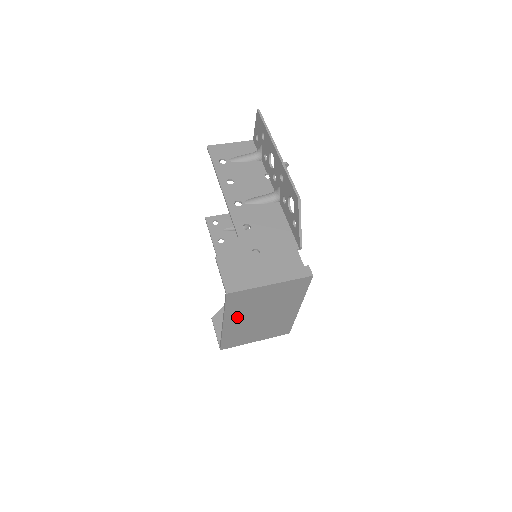
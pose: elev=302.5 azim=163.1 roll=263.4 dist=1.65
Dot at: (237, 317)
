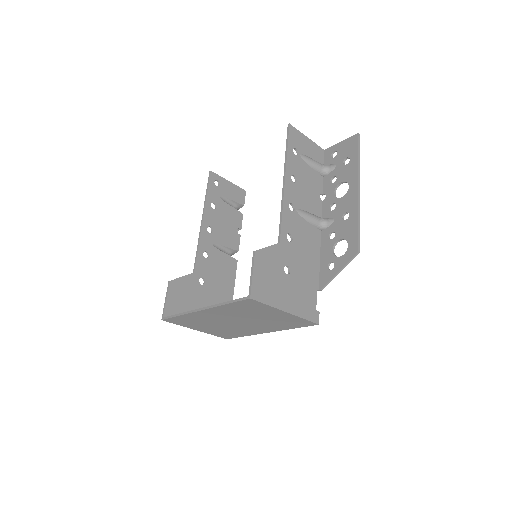
Dot at: (221, 312)
